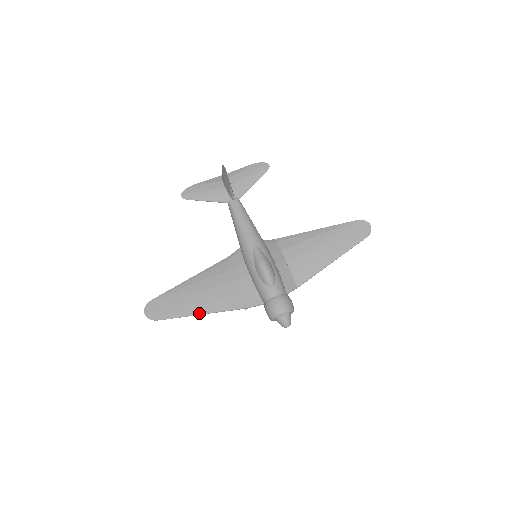
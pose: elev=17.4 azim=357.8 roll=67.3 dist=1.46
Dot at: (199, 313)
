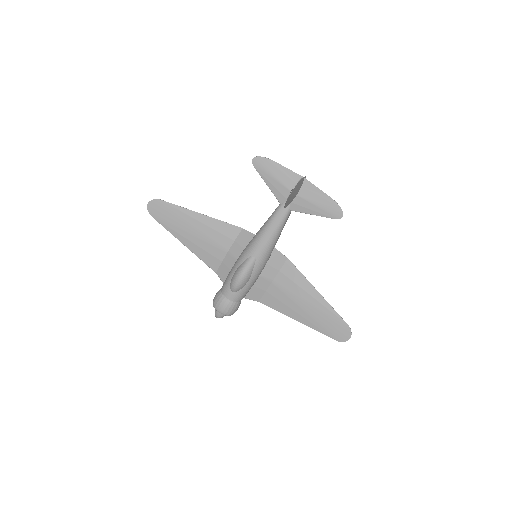
Dot at: (182, 242)
